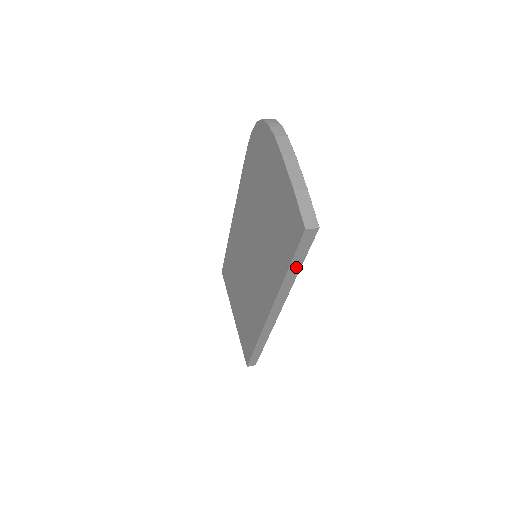
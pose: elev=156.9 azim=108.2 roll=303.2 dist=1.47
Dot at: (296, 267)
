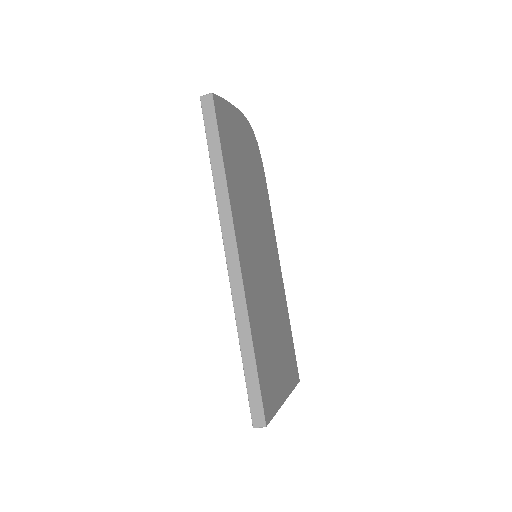
Dot at: (217, 155)
